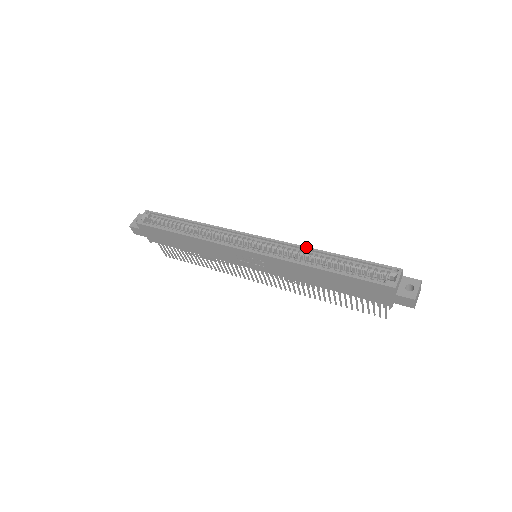
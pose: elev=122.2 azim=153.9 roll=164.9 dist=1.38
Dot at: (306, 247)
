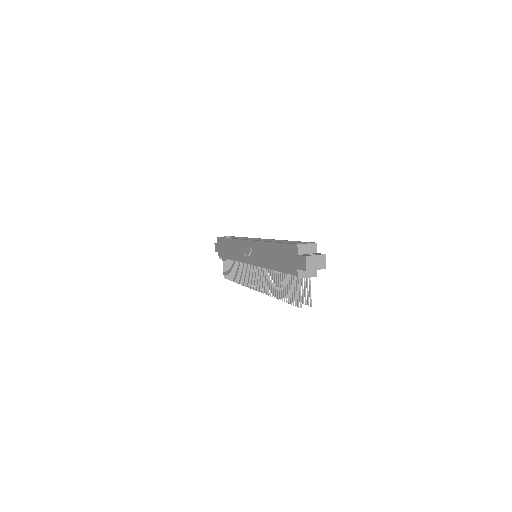
Dot at: (279, 240)
